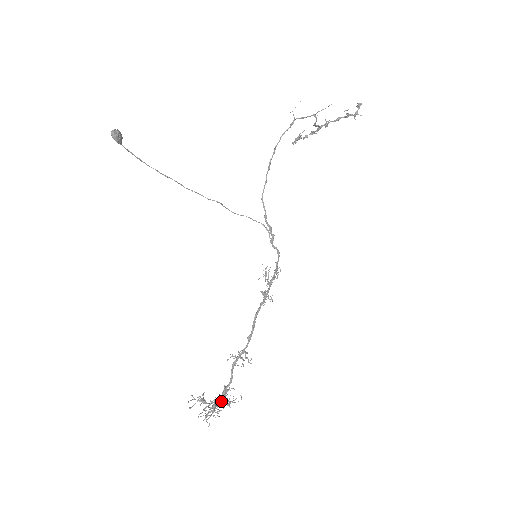
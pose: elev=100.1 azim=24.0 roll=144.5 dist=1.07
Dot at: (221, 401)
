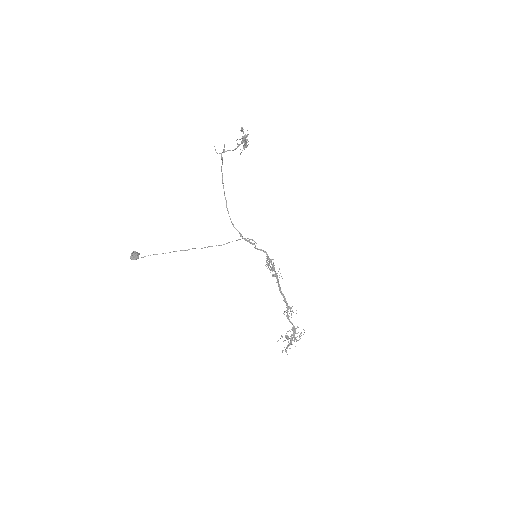
Dot at: occluded
